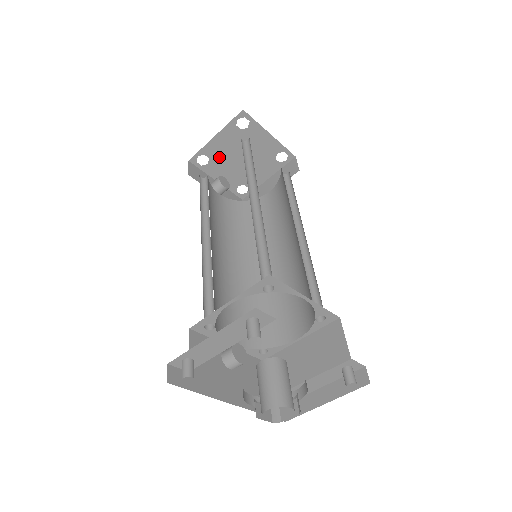
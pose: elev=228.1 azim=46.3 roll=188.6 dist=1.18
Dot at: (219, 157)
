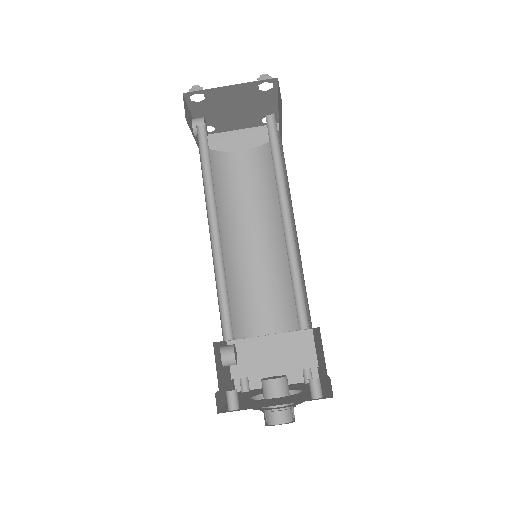
Dot at: (215, 101)
